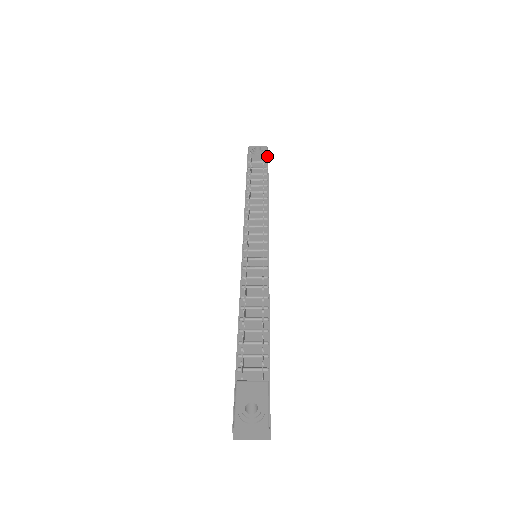
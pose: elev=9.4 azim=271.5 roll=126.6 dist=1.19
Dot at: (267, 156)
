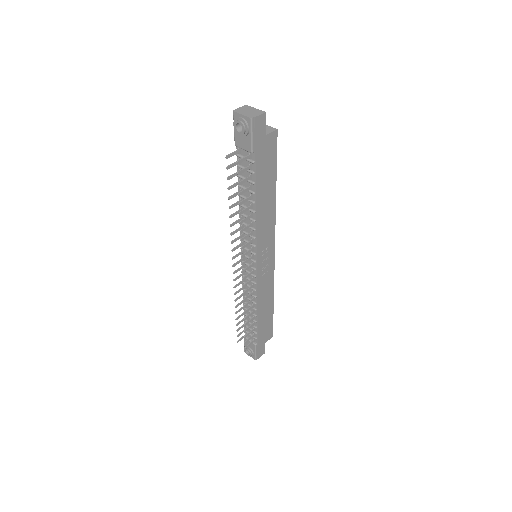
Dot at: (251, 141)
